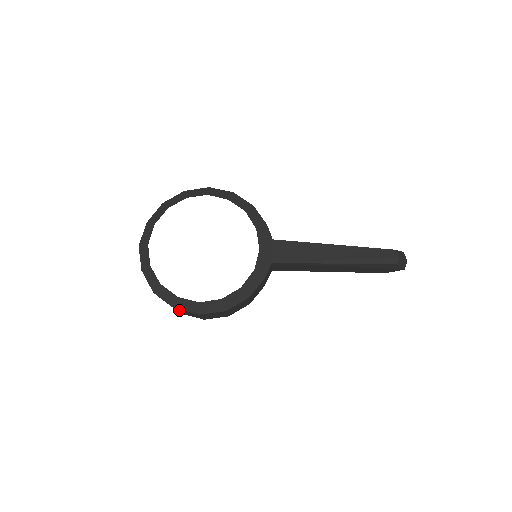
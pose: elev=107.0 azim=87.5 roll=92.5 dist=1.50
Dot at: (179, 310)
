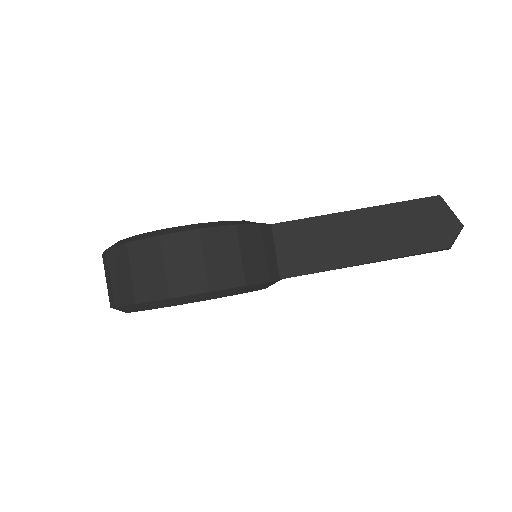
Dot at: occluded
